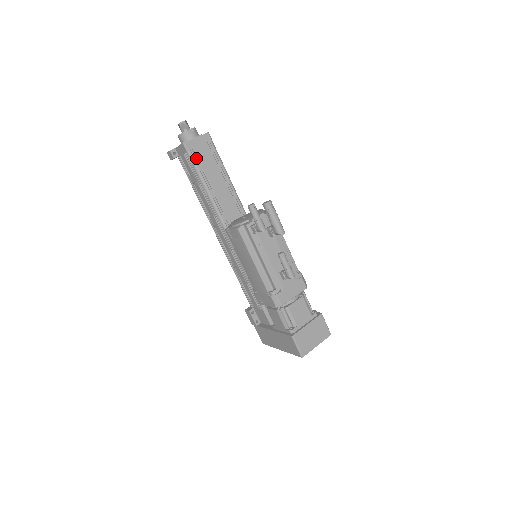
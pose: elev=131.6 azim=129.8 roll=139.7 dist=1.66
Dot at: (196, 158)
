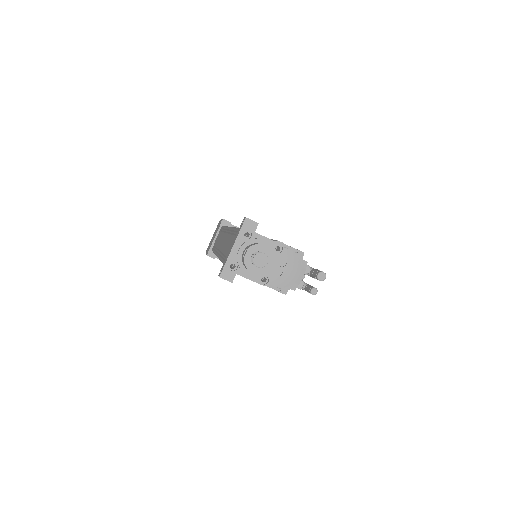
Dot at: occluded
